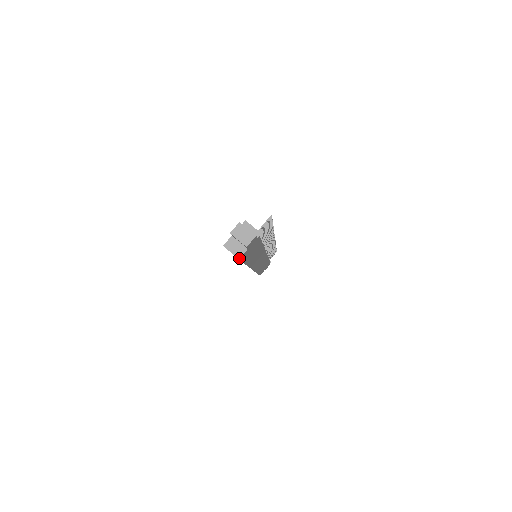
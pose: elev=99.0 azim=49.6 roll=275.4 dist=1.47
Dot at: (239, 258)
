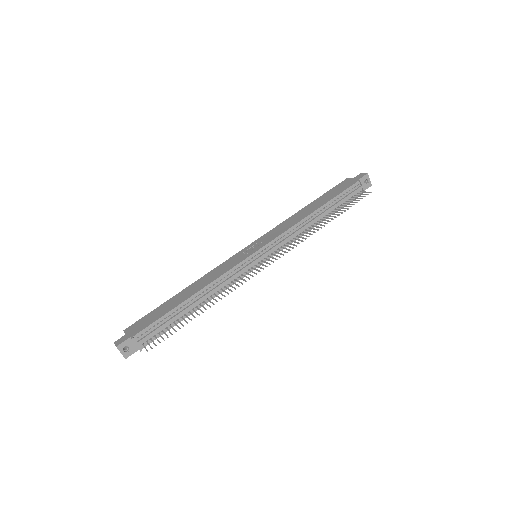
Dot at: occluded
